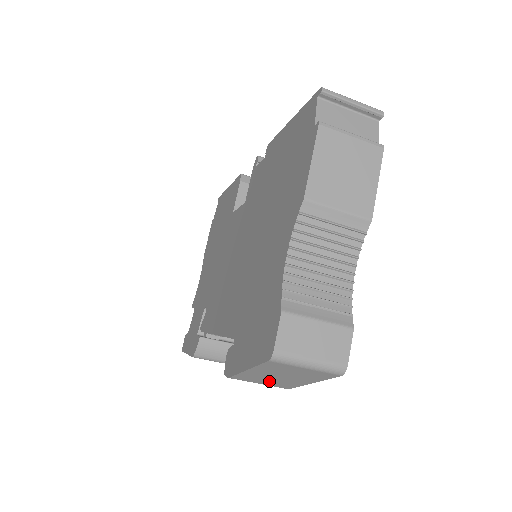
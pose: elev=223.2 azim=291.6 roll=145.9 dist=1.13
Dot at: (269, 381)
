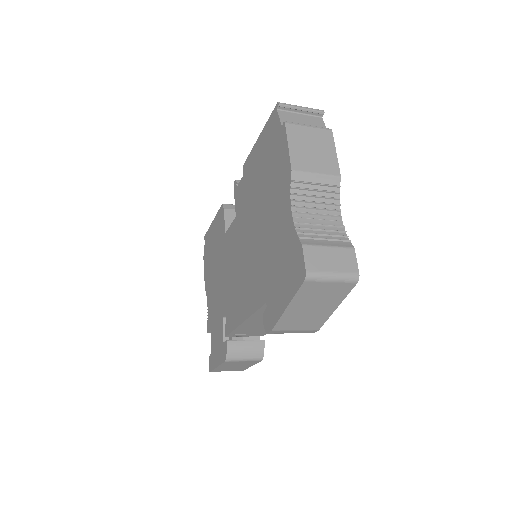
Dot at: (304, 321)
